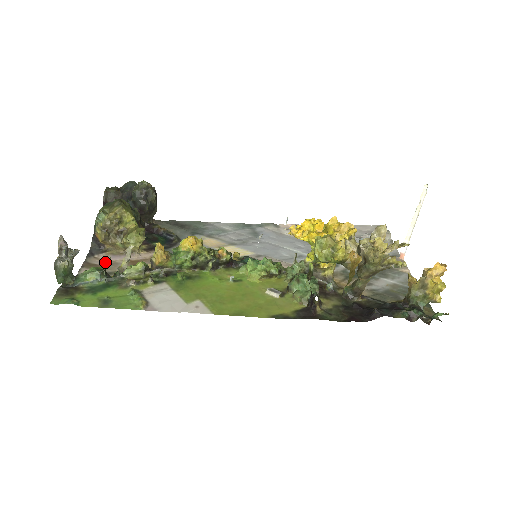
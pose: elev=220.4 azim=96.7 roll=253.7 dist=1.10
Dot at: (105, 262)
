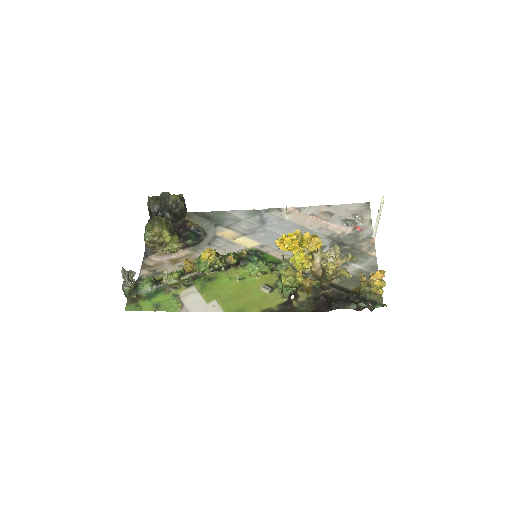
Dot at: (156, 263)
